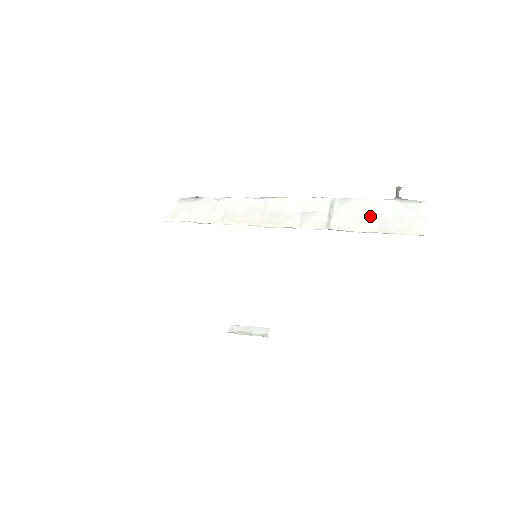
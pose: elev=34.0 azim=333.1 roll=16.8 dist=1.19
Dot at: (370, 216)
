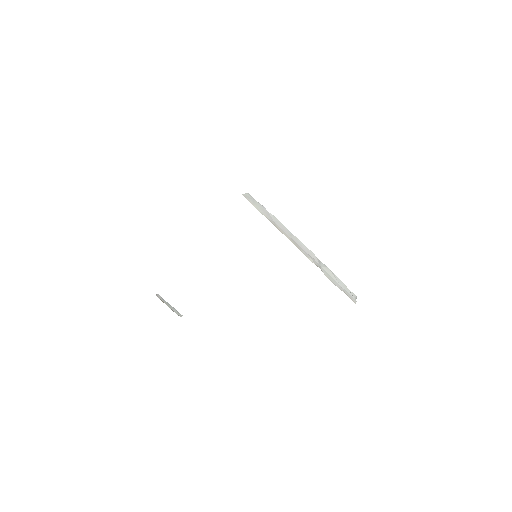
Dot at: (335, 281)
